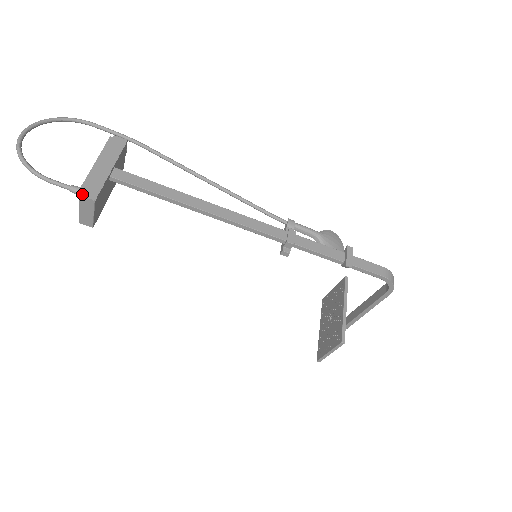
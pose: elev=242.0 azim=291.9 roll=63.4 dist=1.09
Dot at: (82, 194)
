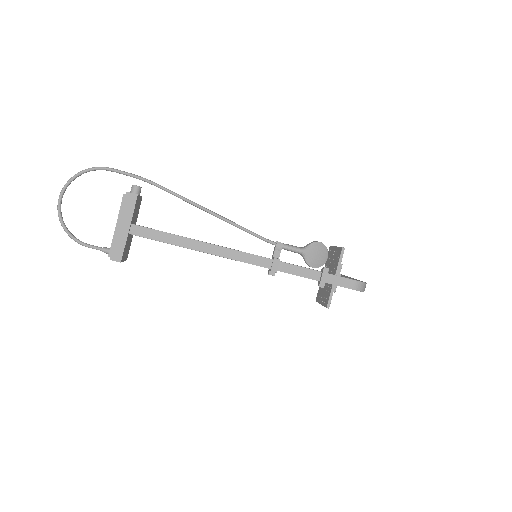
Dot at: (111, 258)
